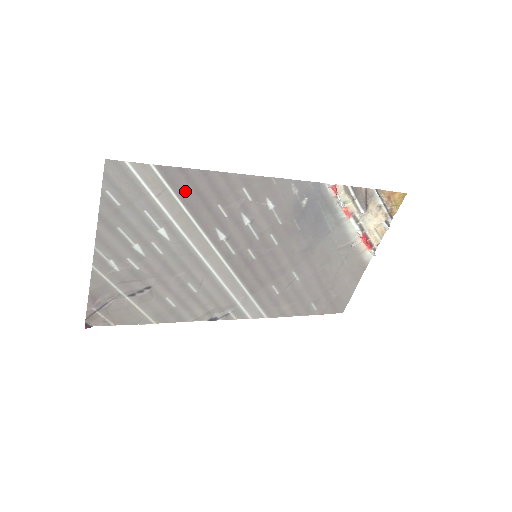
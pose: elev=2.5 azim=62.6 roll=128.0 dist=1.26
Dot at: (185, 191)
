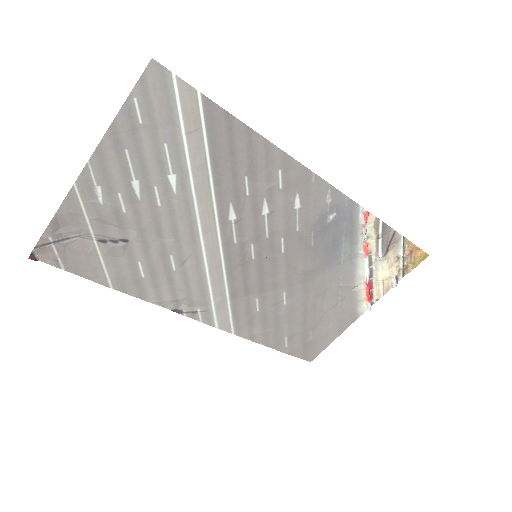
Dot at: (219, 142)
